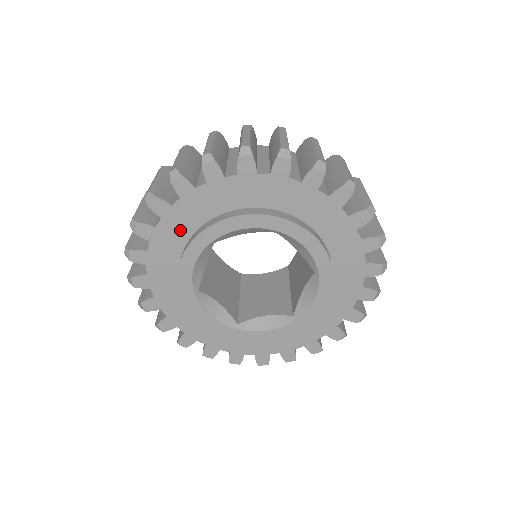
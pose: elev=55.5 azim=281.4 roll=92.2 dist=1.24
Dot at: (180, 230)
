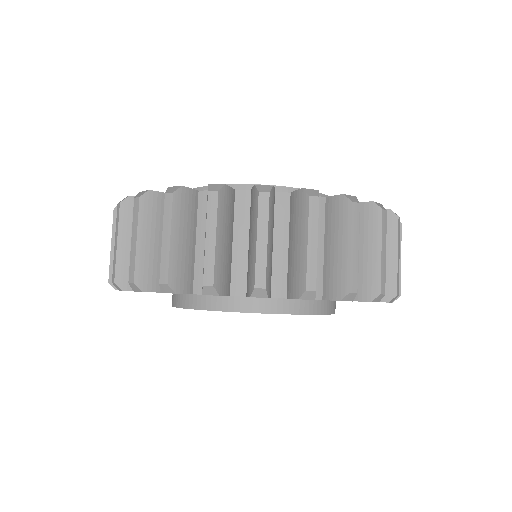
Dot at: occluded
